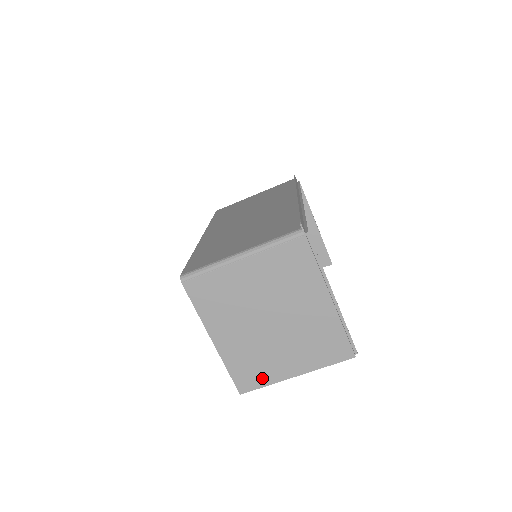
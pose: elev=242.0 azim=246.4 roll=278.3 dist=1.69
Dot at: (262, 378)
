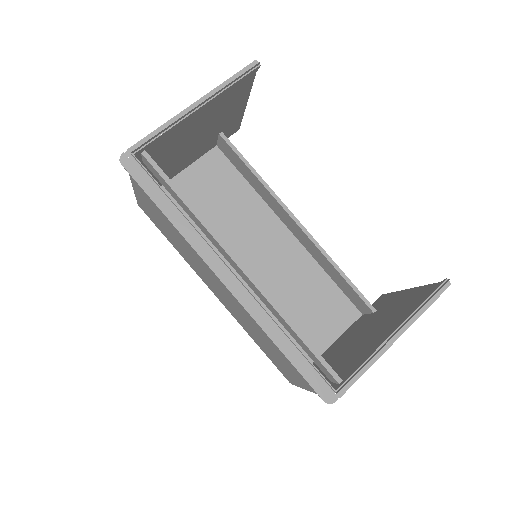
Dot at: occluded
